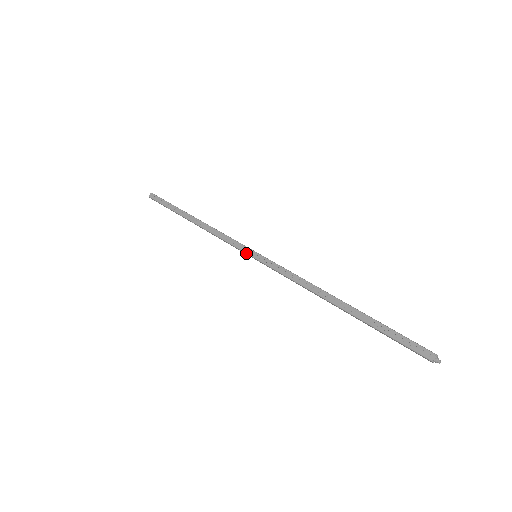
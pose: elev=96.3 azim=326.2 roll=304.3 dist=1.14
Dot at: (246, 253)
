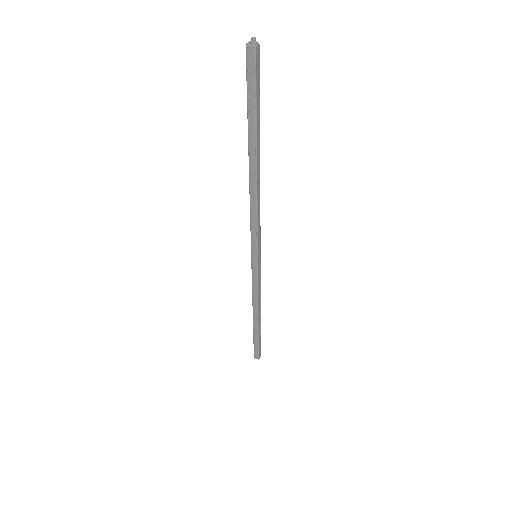
Dot at: (251, 263)
